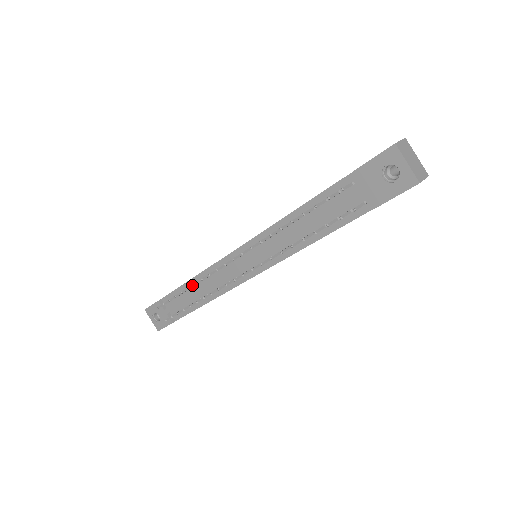
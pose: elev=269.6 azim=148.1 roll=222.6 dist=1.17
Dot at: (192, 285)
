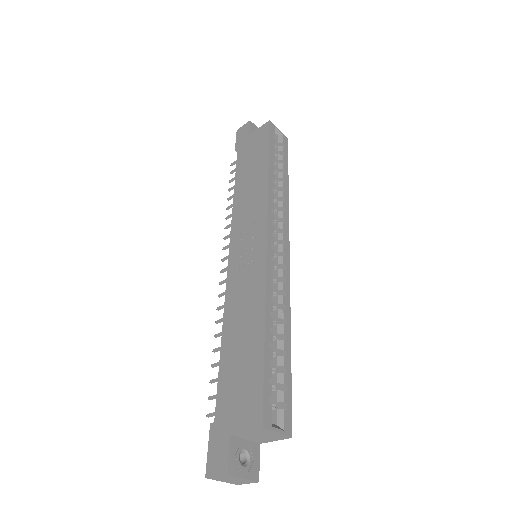
Dot at: (231, 206)
